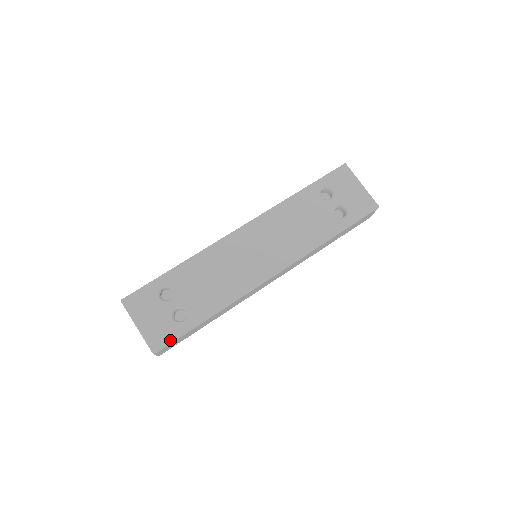
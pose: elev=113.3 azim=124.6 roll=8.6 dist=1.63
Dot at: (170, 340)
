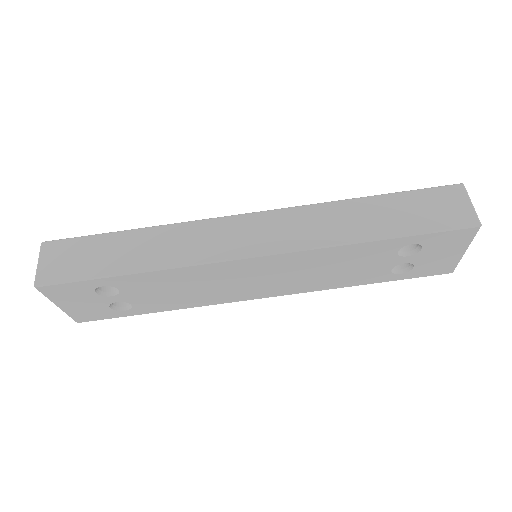
Dot at: (101, 319)
